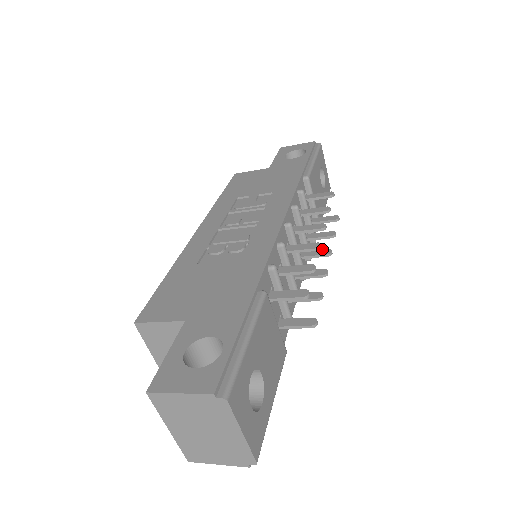
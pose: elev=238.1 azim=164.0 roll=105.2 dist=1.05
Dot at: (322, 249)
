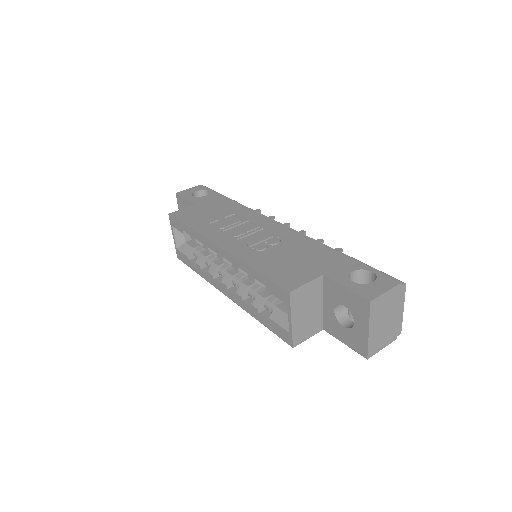
Dot at: occluded
